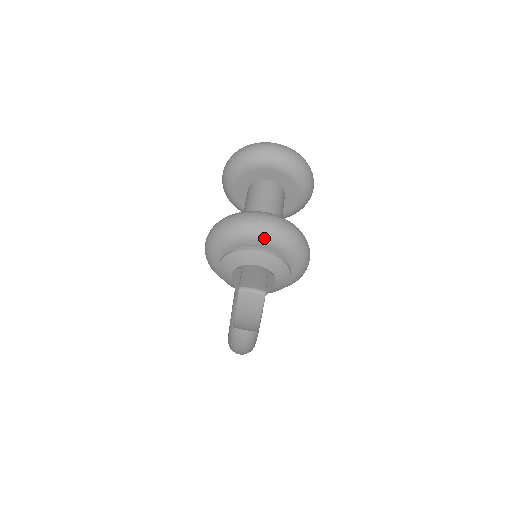
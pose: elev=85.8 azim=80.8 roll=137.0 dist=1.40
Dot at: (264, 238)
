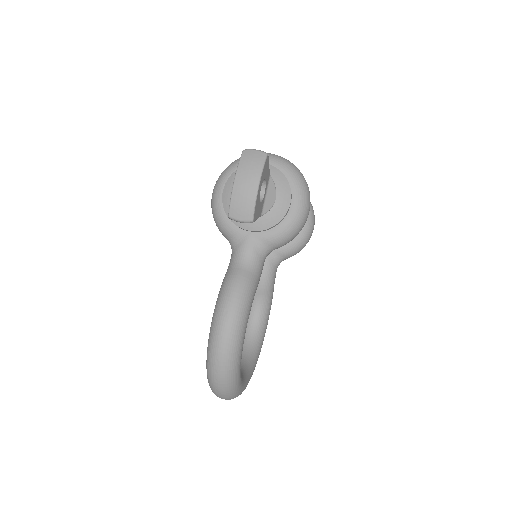
Dot at: (270, 159)
